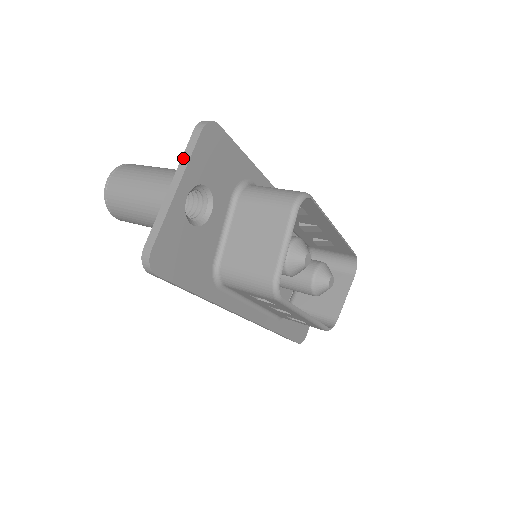
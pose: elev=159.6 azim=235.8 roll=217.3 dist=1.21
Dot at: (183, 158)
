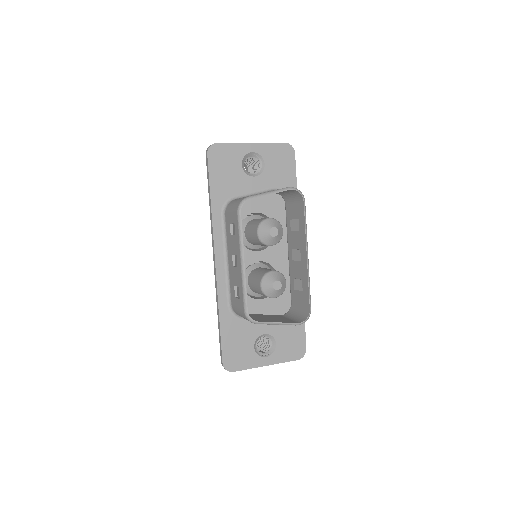
Dot at: (267, 143)
